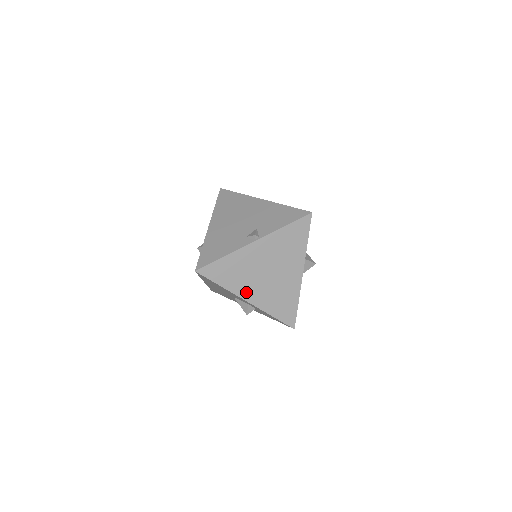
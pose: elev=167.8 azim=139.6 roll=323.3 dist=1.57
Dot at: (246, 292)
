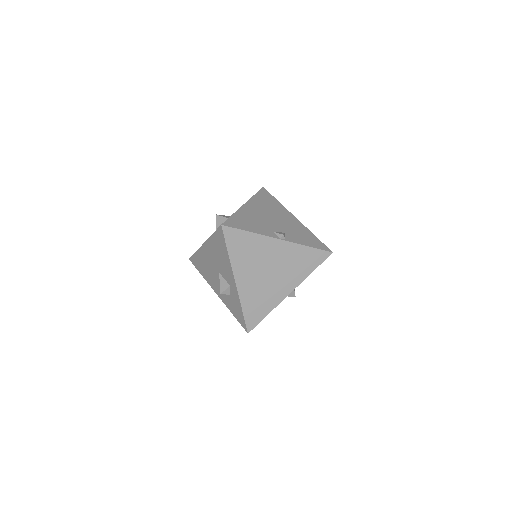
Dot at: (241, 273)
